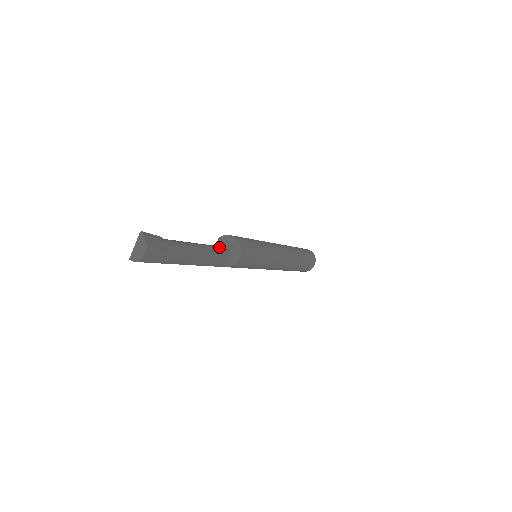
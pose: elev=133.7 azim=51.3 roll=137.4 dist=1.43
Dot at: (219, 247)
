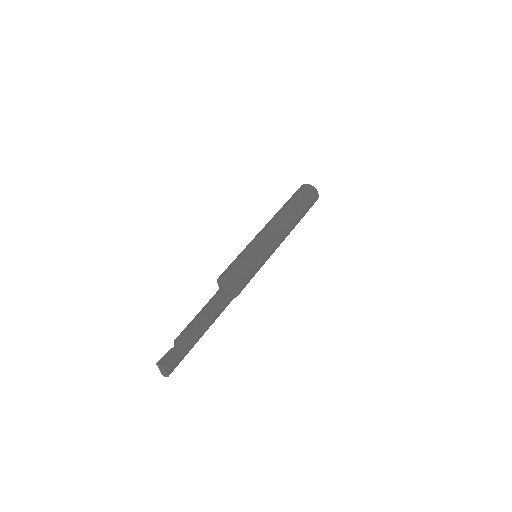
Dot at: (219, 295)
